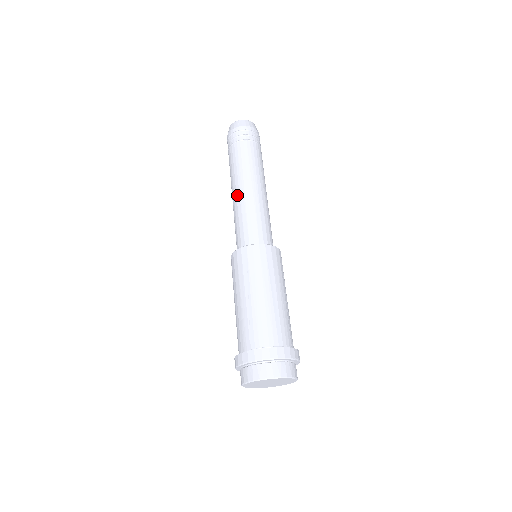
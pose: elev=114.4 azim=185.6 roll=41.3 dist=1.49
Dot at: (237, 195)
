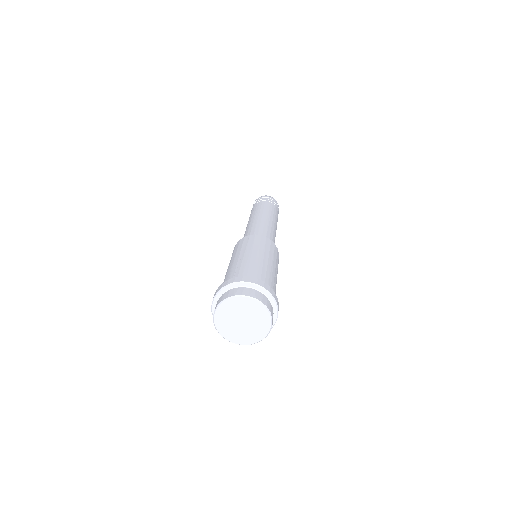
Dot at: (251, 221)
